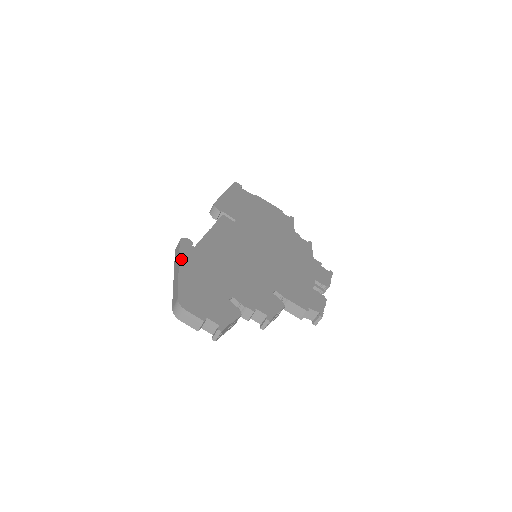
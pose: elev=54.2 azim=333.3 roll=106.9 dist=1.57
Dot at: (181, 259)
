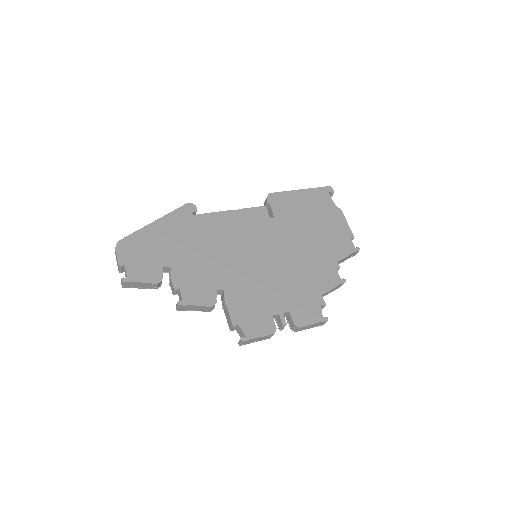
Dot at: (166, 217)
